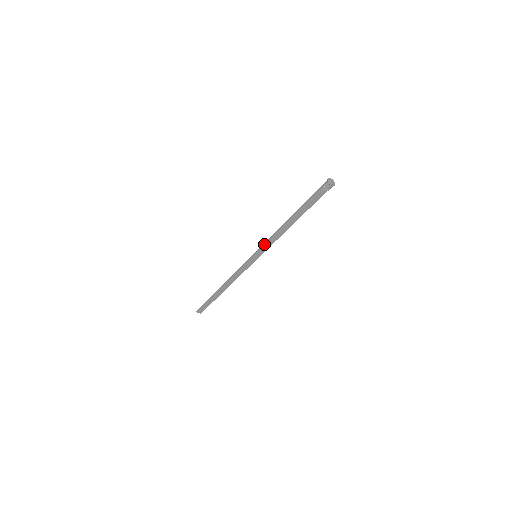
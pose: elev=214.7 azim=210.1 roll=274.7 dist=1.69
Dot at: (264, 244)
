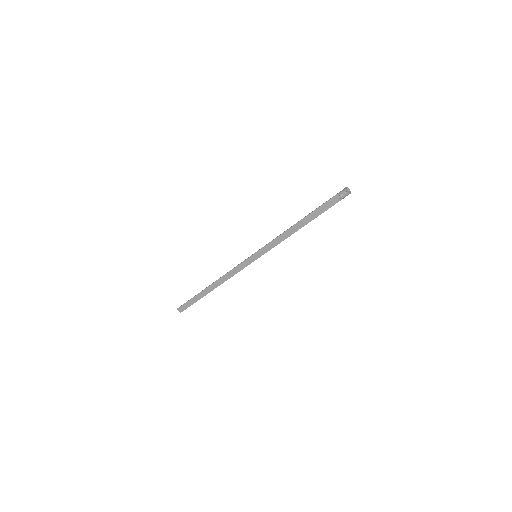
Dot at: (268, 244)
